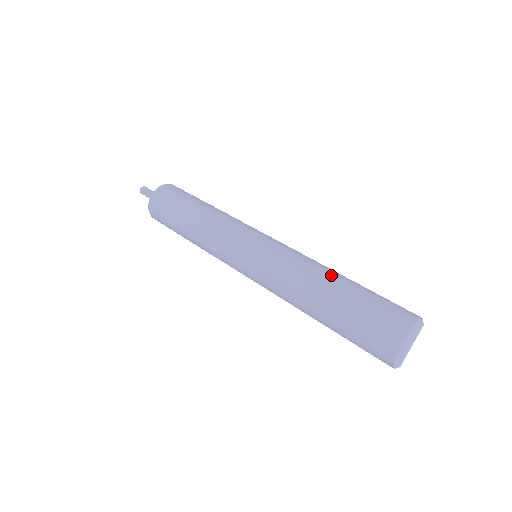
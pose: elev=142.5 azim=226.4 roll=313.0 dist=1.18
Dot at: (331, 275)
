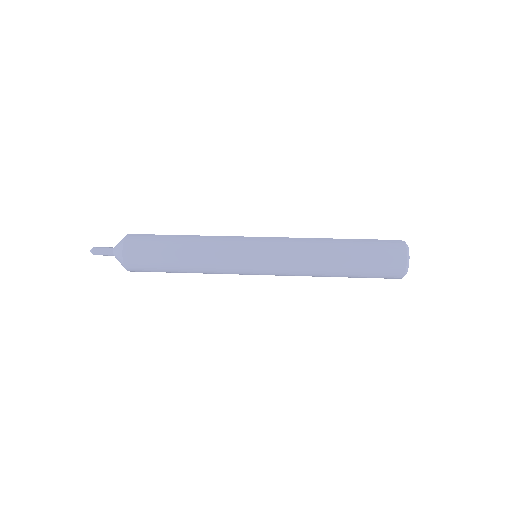
Dot at: (333, 248)
